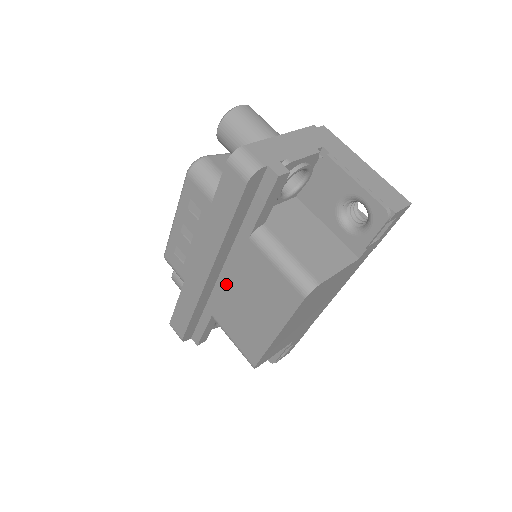
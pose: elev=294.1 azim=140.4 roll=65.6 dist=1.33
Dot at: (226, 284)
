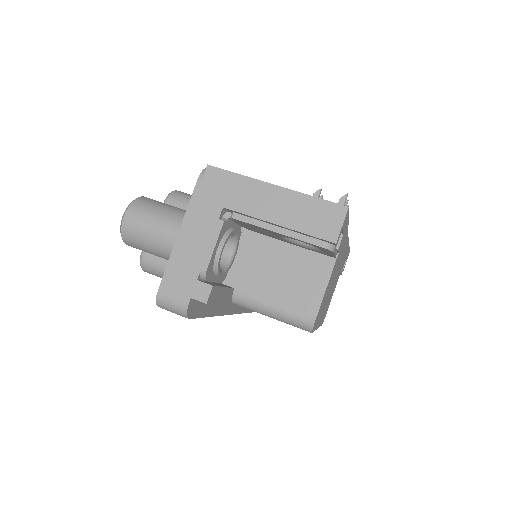
Dot at: occluded
